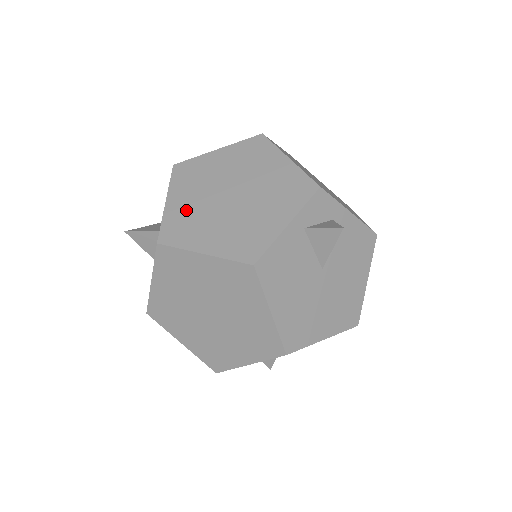
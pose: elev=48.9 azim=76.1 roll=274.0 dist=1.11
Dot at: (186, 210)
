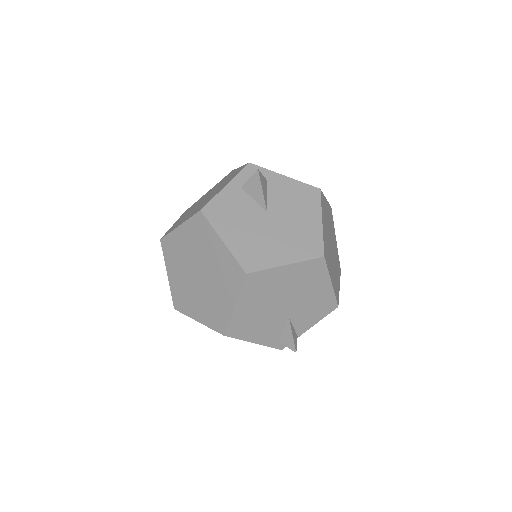
Dot at: occluded
